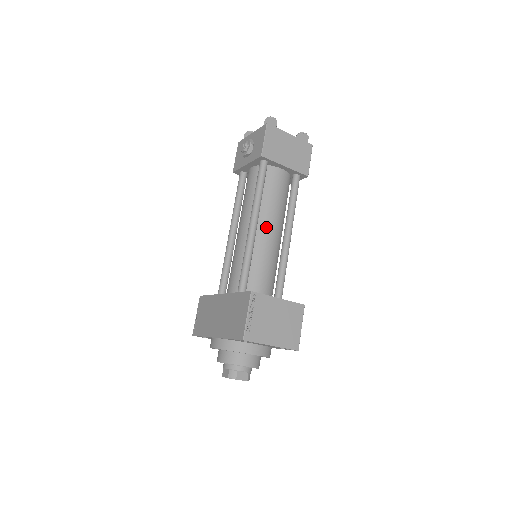
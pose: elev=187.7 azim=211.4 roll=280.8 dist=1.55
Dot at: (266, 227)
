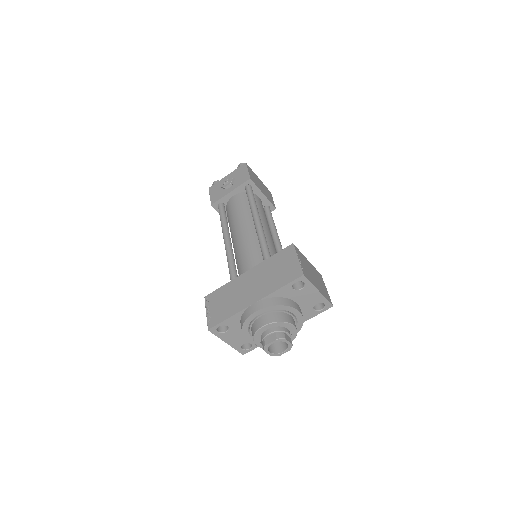
Dot at: (265, 228)
